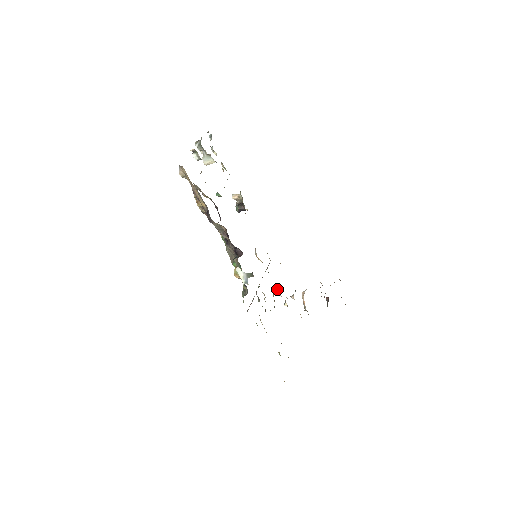
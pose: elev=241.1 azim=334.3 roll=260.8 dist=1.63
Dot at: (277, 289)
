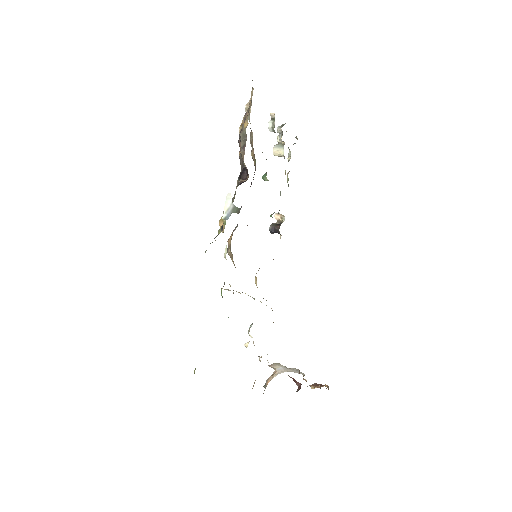
Dot at: occluded
